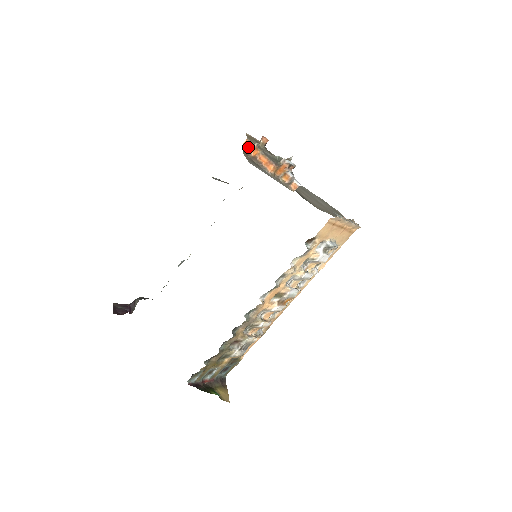
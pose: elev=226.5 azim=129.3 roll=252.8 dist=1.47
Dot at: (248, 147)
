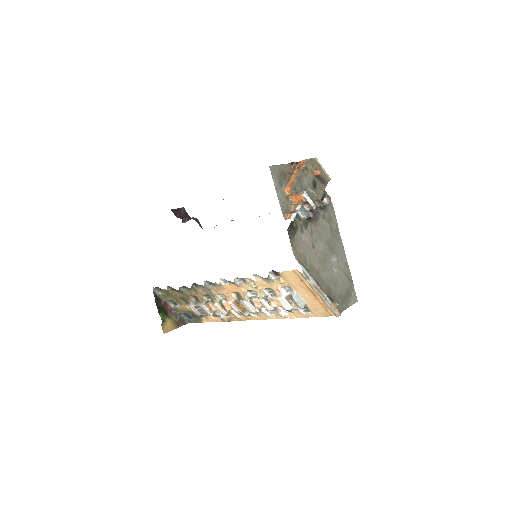
Dot at: (300, 165)
